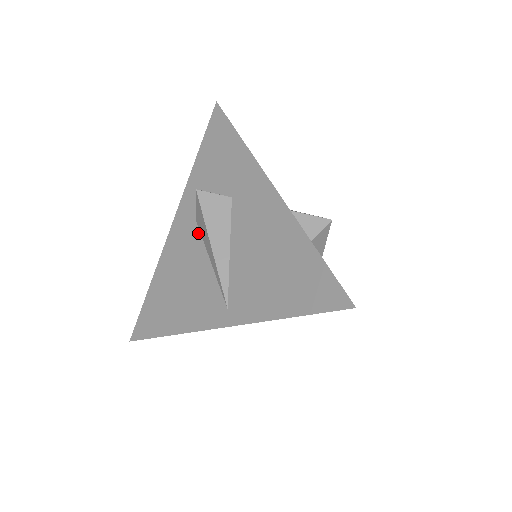
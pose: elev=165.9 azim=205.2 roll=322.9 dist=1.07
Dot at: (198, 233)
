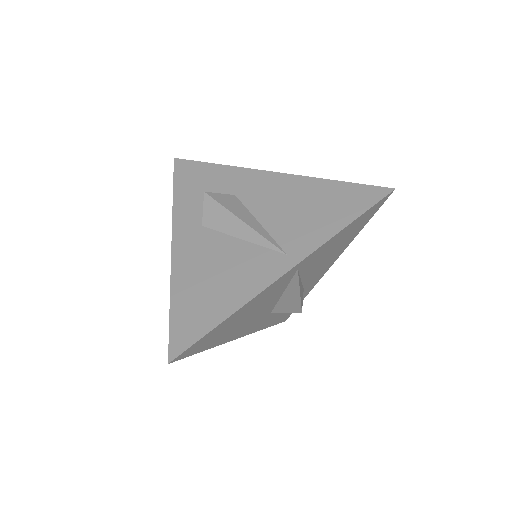
Dot at: (212, 231)
